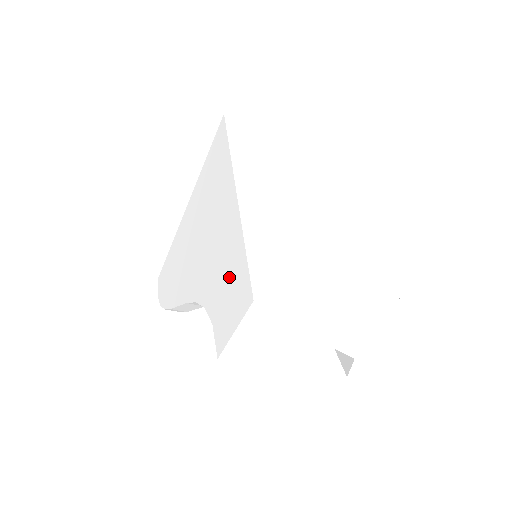
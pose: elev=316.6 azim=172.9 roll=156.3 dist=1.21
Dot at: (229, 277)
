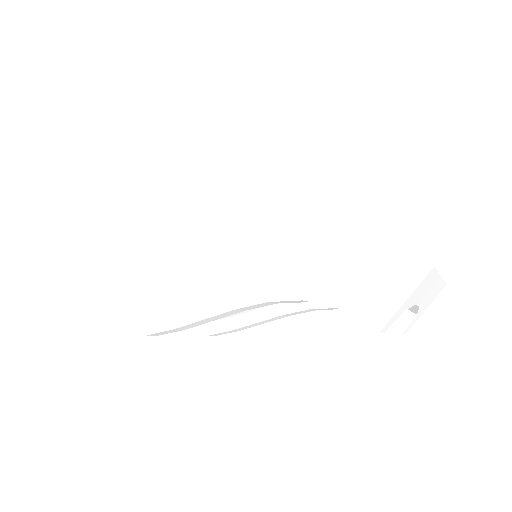
Dot at: (357, 260)
